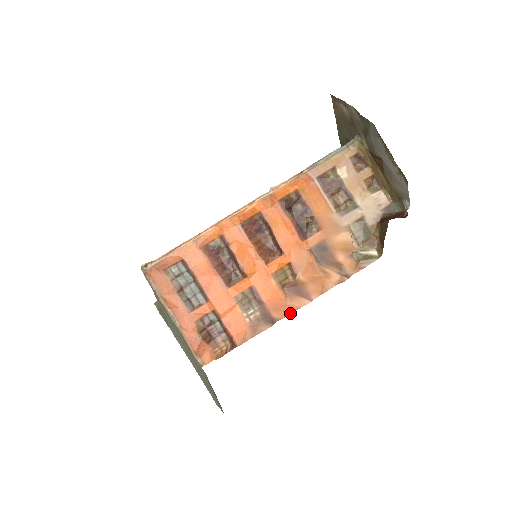
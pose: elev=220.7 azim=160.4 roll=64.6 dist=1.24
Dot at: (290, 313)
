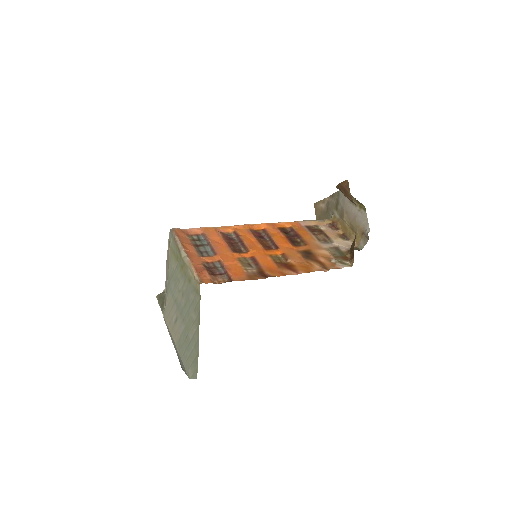
Dot at: (281, 275)
